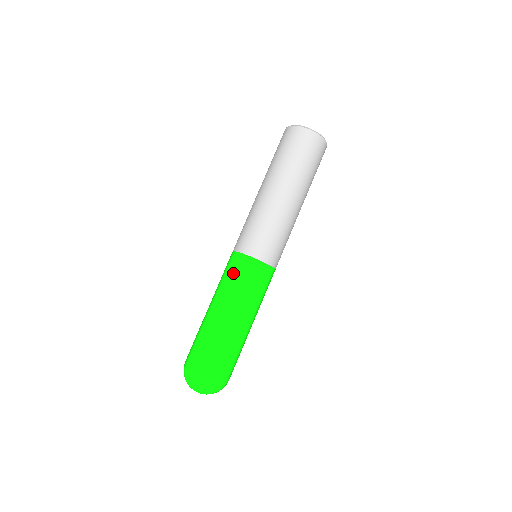
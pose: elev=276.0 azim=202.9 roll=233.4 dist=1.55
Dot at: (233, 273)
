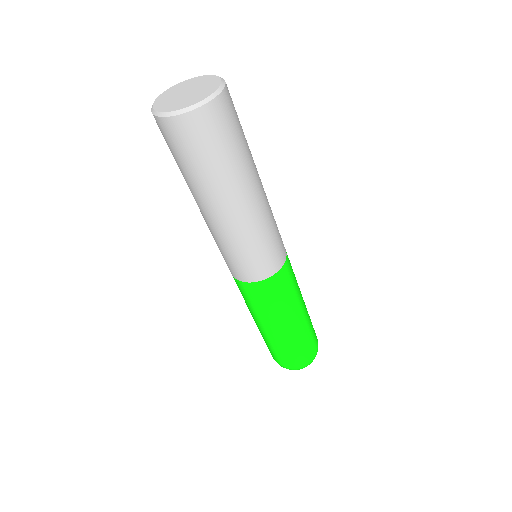
Dot at: (248, 299)
